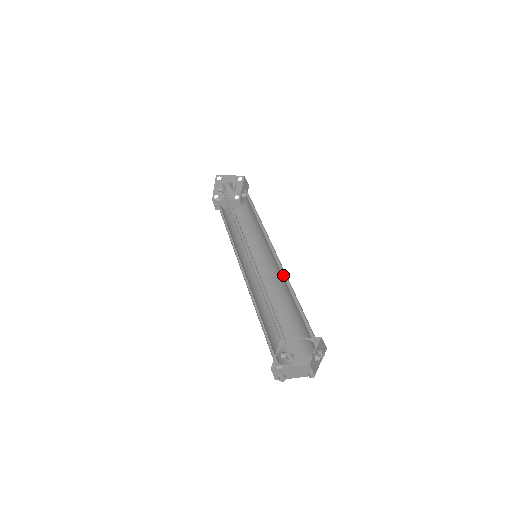
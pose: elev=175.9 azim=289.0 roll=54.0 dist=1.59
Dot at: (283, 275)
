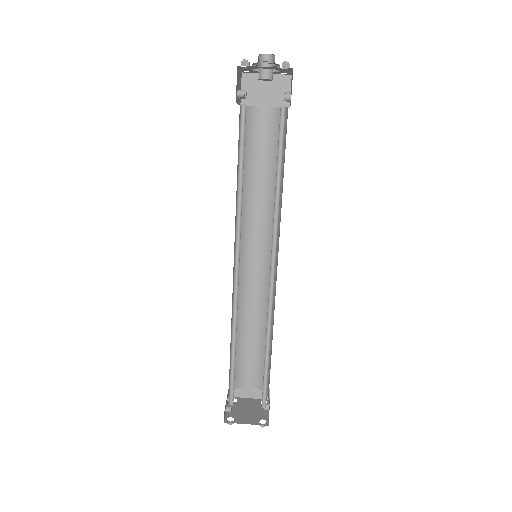
Dot at: (269, 315)
